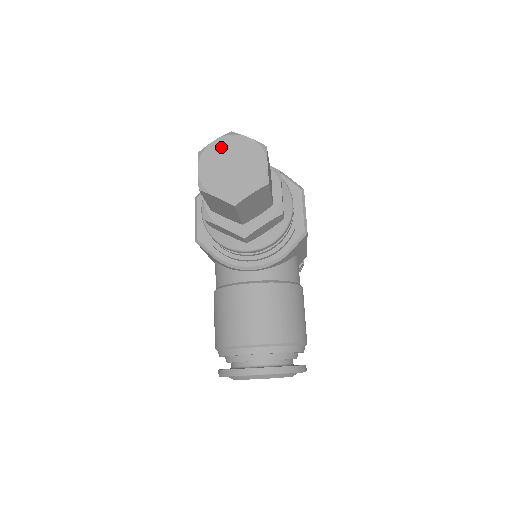
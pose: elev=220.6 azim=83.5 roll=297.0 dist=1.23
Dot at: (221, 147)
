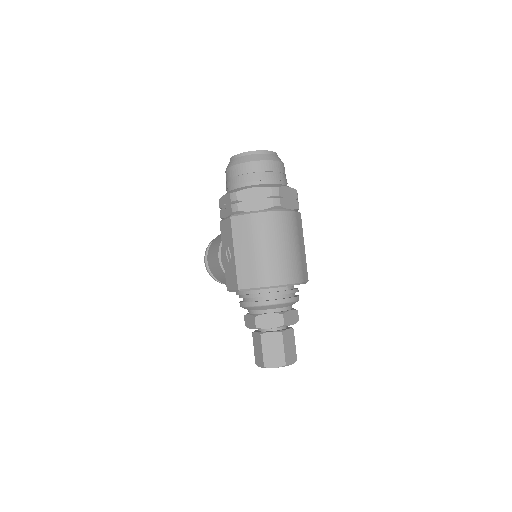
Dot at: occluded
